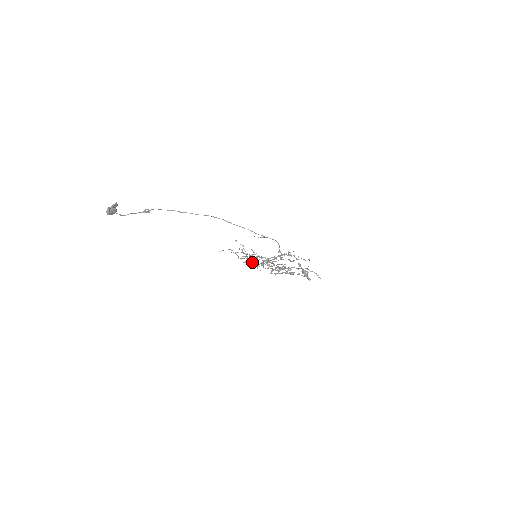
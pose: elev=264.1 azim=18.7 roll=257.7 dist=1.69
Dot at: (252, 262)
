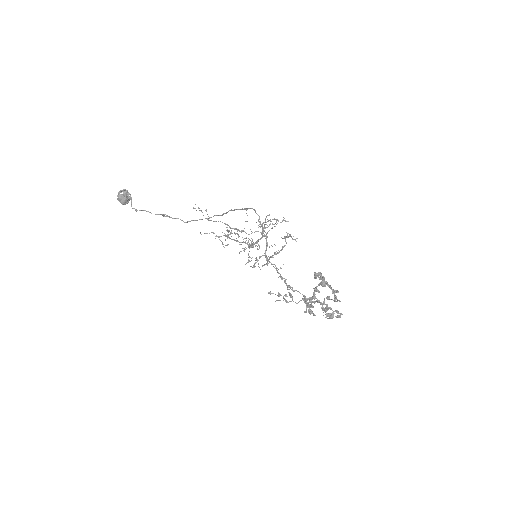
Dot at: (283, 297)
